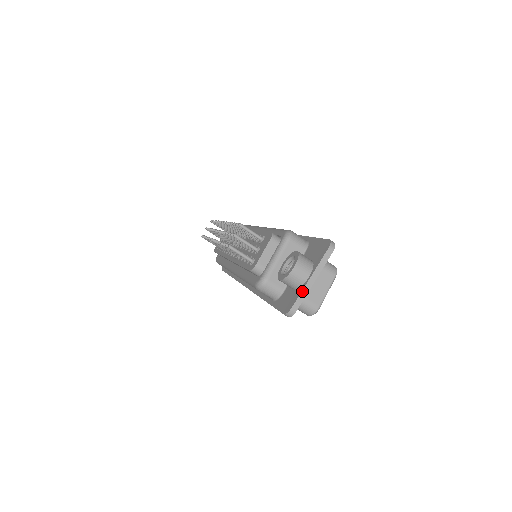
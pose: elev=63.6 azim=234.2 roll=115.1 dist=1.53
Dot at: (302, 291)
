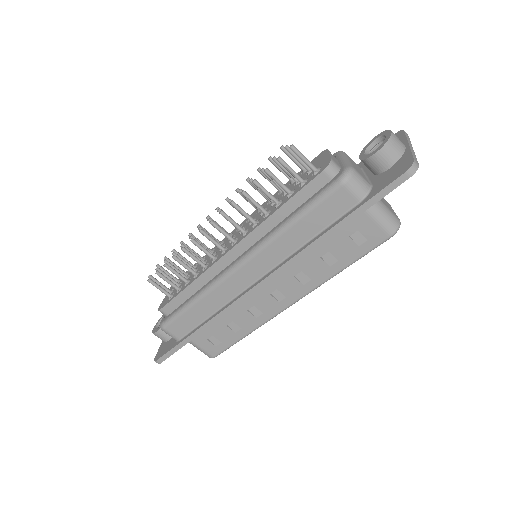
Dot at: (411, 151)
